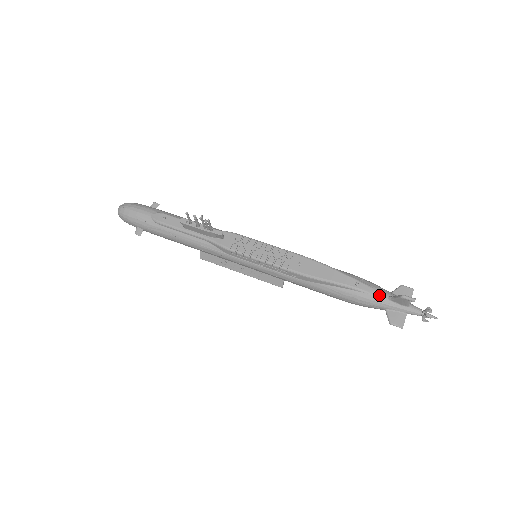
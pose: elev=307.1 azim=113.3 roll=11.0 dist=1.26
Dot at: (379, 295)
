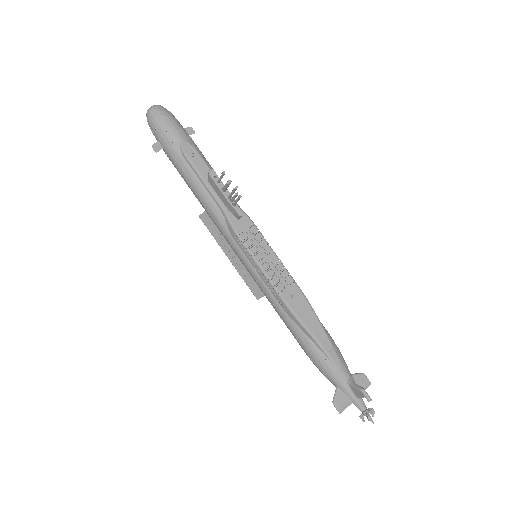
Dot at: (342, 372)
